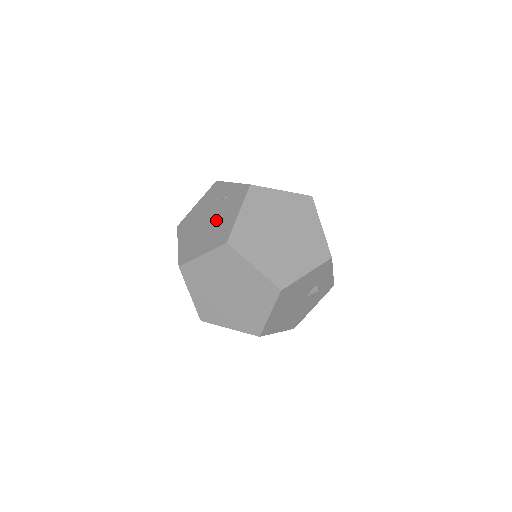
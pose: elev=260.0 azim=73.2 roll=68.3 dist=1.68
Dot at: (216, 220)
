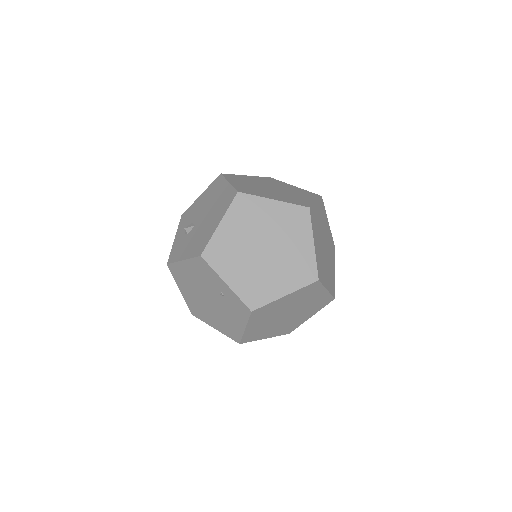
Dot at: (219, 310)
